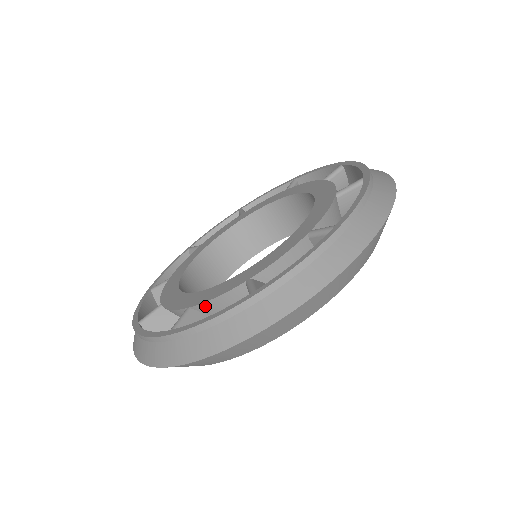
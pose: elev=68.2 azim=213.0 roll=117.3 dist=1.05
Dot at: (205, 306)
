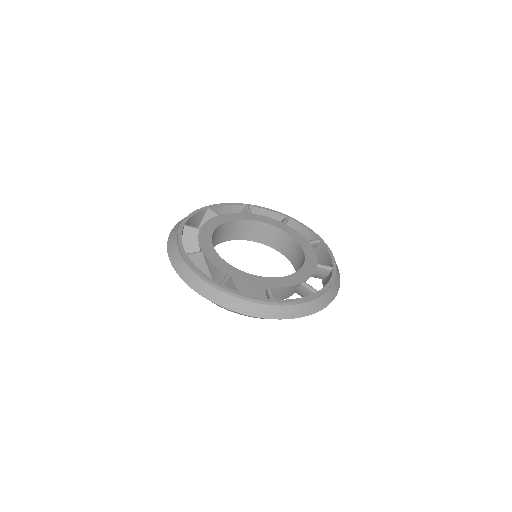
Dot at: (279, 288)
